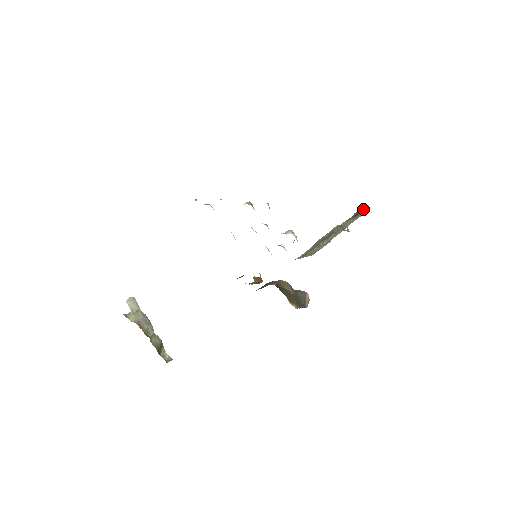
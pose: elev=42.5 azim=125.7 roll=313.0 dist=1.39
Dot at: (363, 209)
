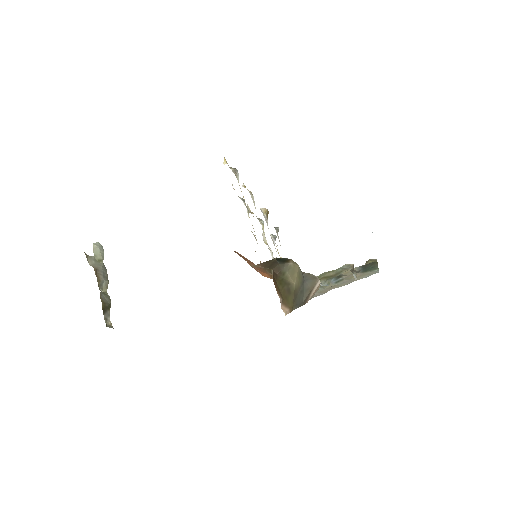
Dot at: (376, 265)
